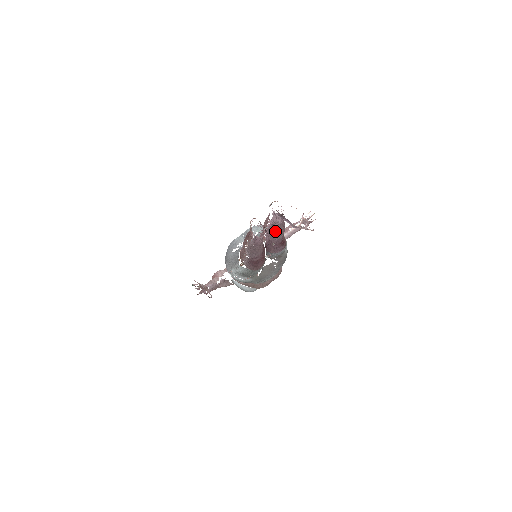
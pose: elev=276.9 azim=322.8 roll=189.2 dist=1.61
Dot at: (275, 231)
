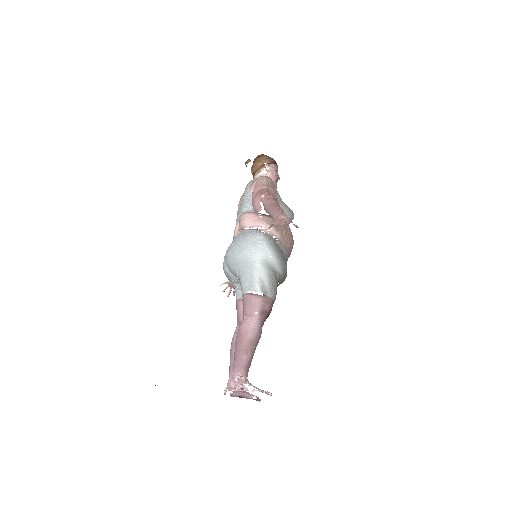
Dot at: occluded
